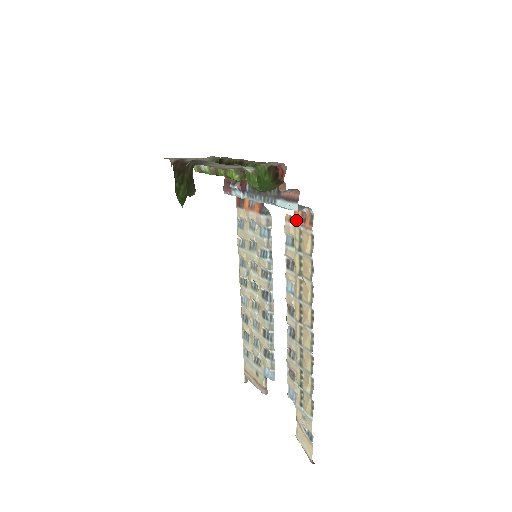
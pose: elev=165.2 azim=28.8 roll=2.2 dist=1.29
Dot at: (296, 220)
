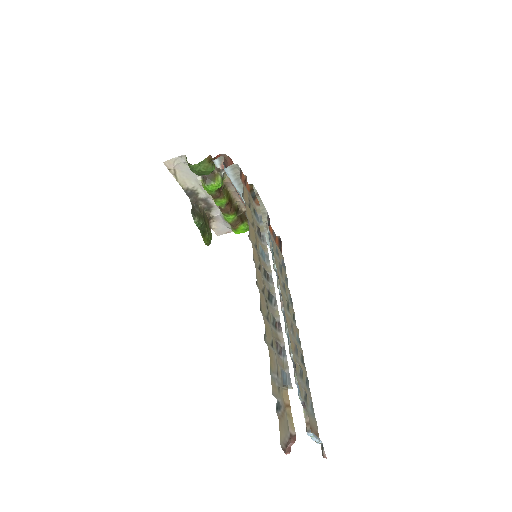
Dot at: (248, 190)
